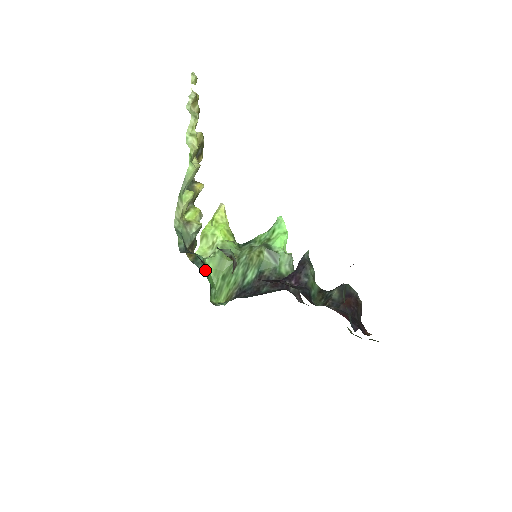
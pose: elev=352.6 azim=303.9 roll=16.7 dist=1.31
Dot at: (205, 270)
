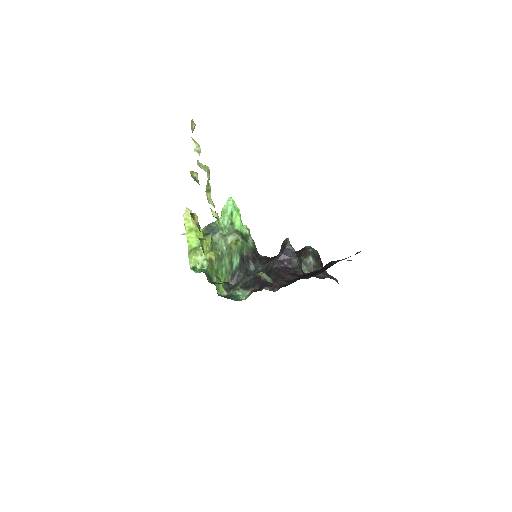
Dot at: occluded
